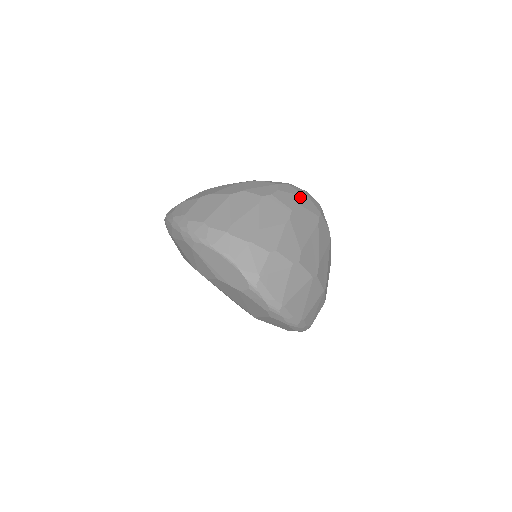
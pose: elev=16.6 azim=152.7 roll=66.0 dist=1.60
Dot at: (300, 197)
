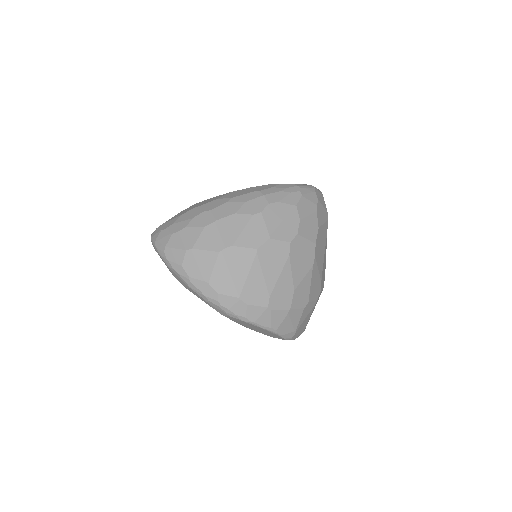
Dot at: (317, 214)
